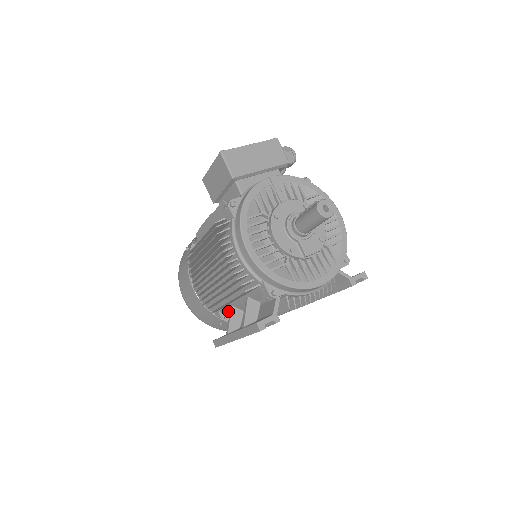
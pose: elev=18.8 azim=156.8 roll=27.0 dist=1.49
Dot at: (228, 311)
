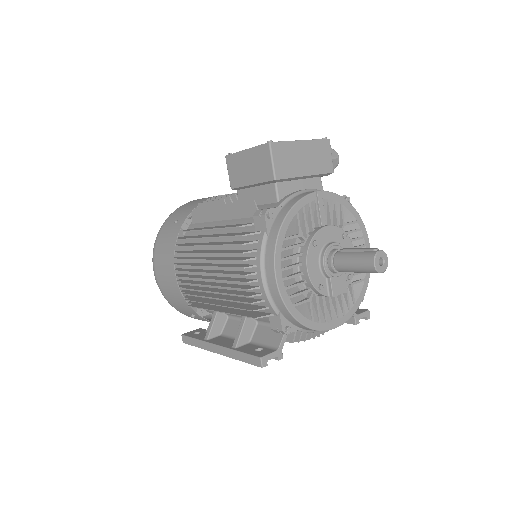
Dot at: occluded
